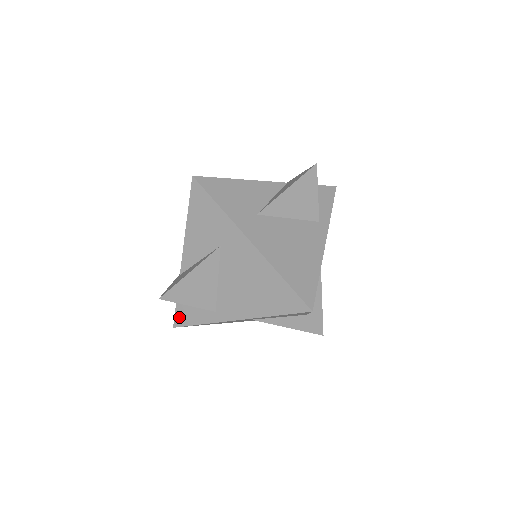
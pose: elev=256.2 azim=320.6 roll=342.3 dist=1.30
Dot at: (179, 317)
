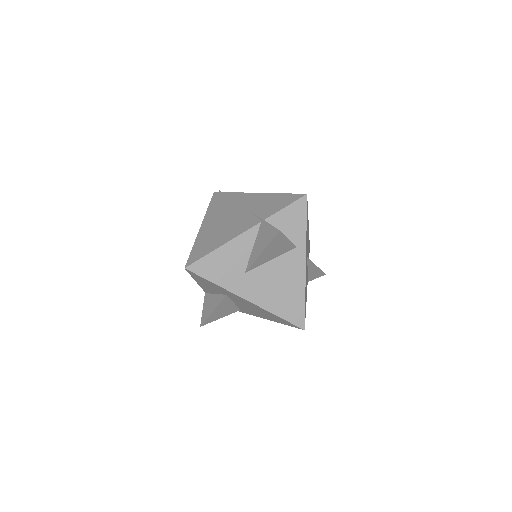
Dot at: occluded
